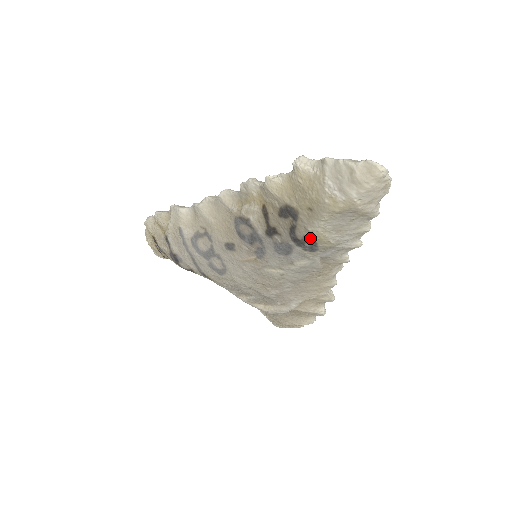
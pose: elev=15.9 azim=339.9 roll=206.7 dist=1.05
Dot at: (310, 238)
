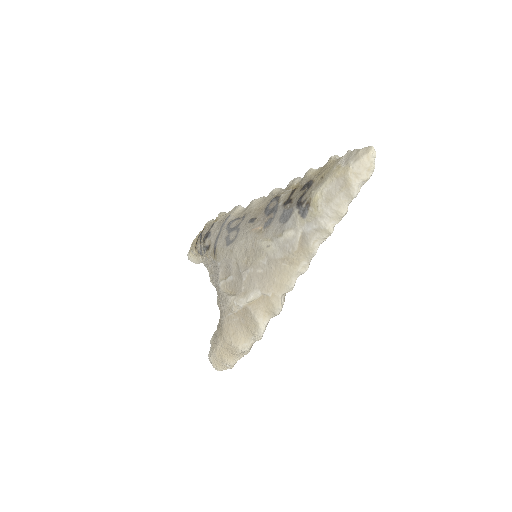
Dot at: (309, 199)
